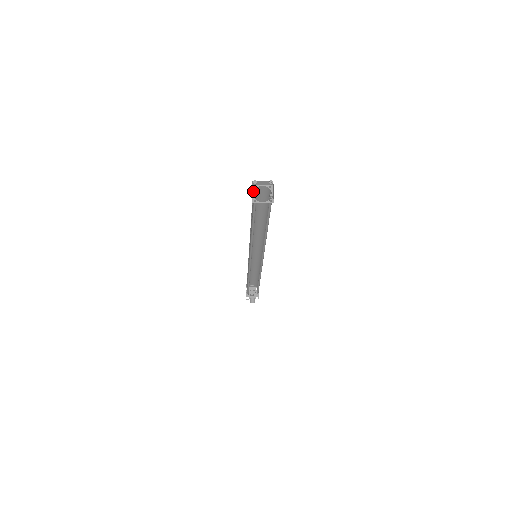
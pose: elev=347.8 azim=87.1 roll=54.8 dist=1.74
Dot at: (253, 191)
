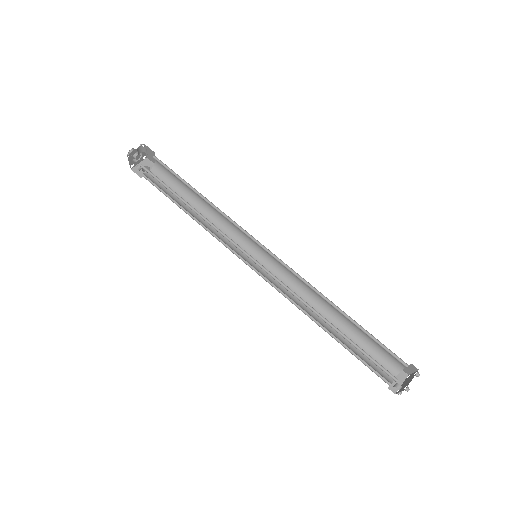
Dot at: (399, 391)
